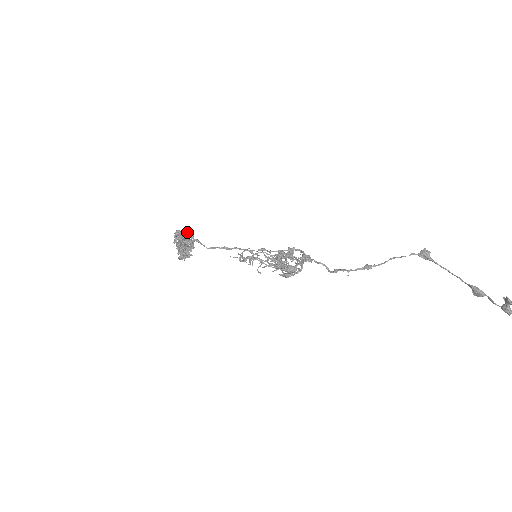
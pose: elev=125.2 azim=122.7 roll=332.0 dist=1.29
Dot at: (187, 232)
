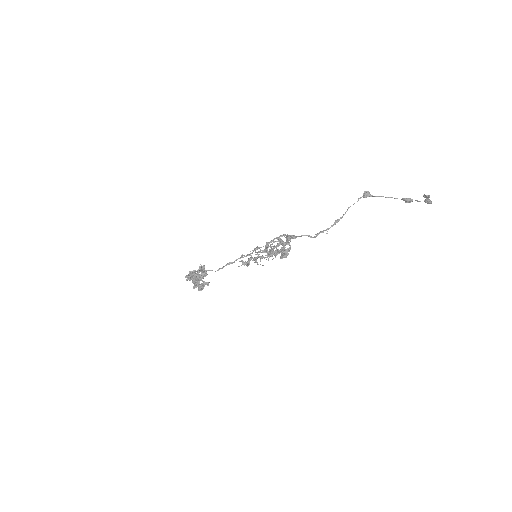
Dot at: (201, 269)
